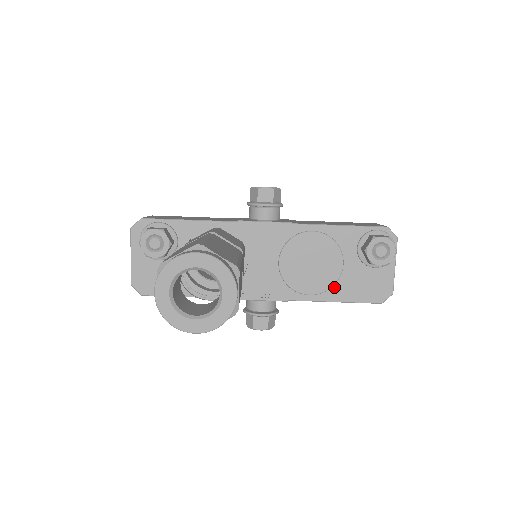
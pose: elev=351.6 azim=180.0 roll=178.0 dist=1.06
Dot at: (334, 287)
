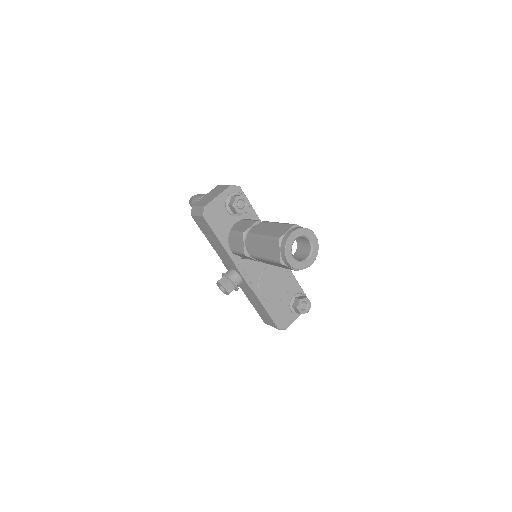
Dot at: (272, 303)
